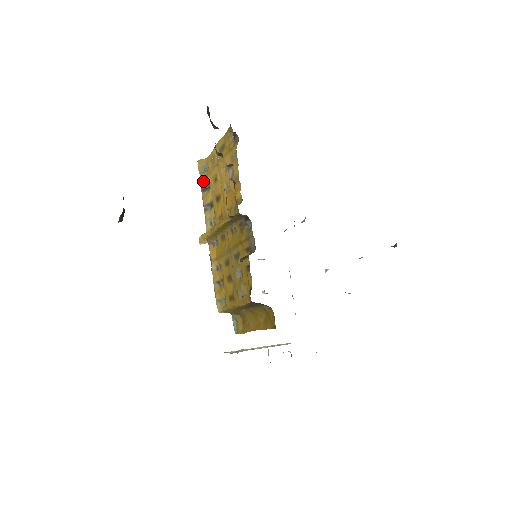
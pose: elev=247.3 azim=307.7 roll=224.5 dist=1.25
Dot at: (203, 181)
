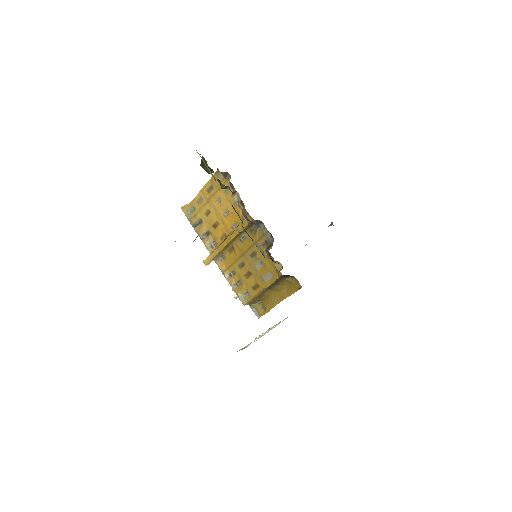
Dot at: (193, 220)
